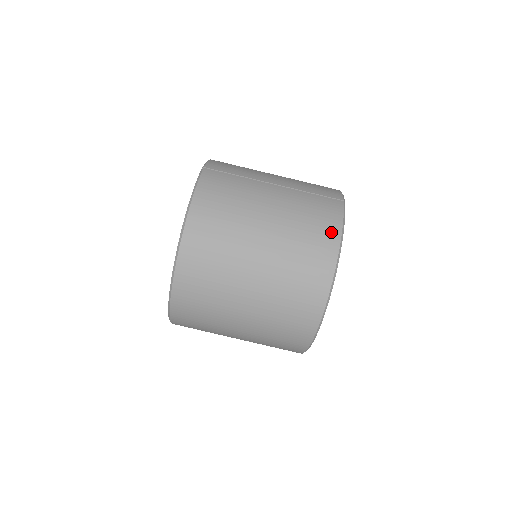
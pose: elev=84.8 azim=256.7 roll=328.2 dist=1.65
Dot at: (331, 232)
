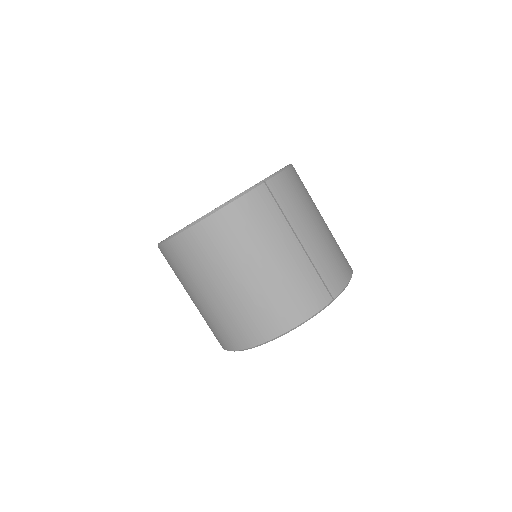
Dot at: (294, 316)
